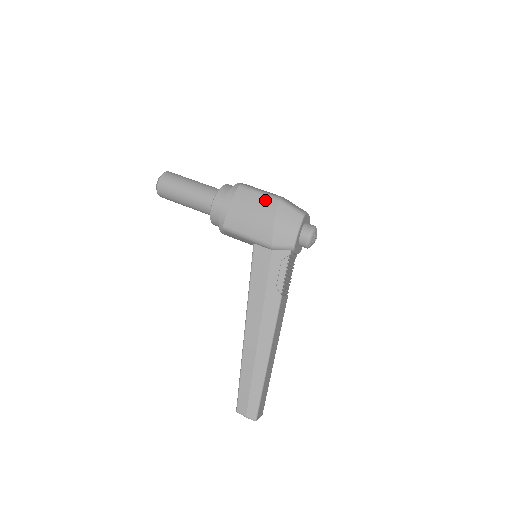
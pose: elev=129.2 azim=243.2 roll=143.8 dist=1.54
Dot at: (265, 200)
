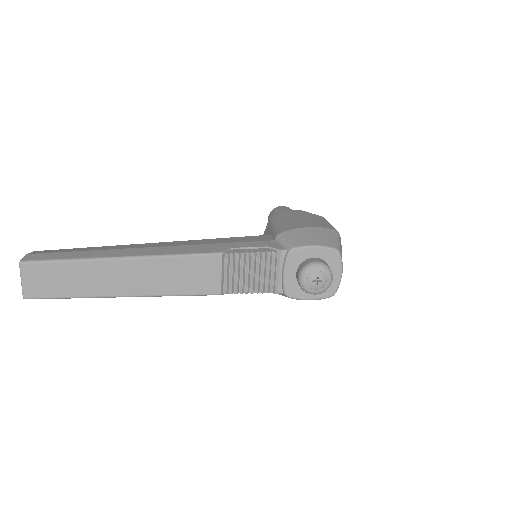
Dot at: (327, 224)
